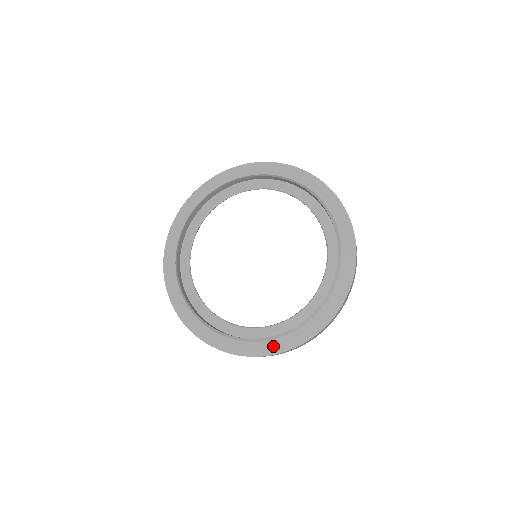
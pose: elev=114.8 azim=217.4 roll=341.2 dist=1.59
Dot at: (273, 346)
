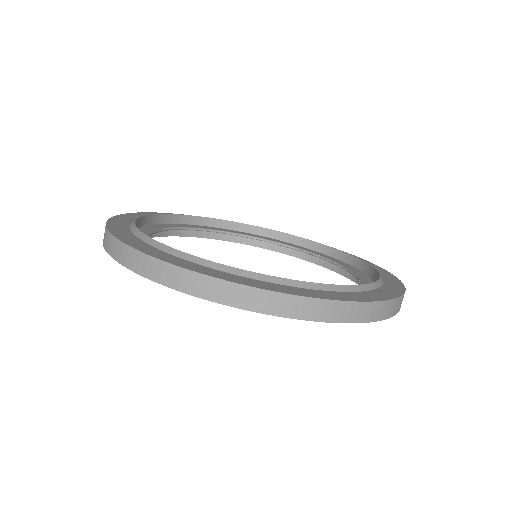
Dot at: (218, 273)
